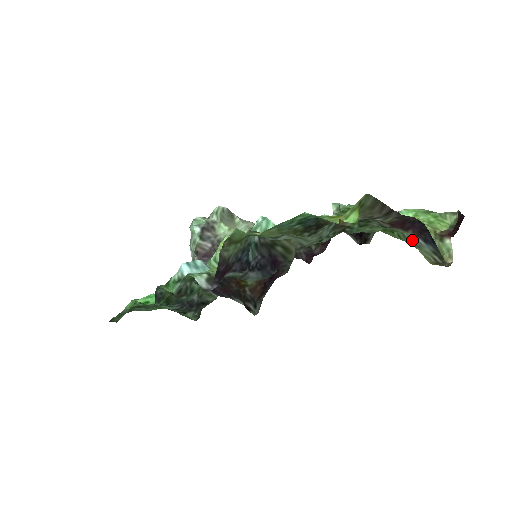
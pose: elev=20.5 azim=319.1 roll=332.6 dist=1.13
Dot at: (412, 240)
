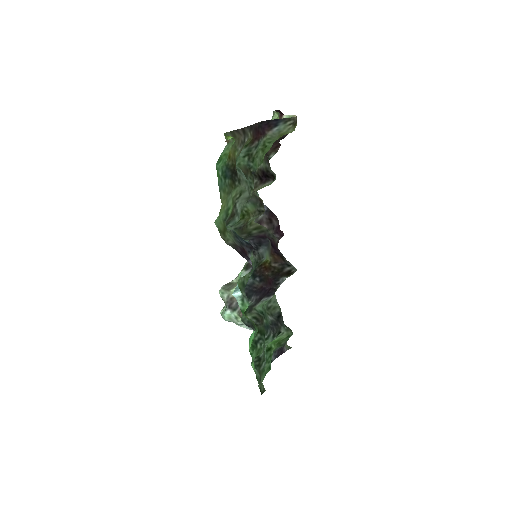
Dot at: (273, 134)
